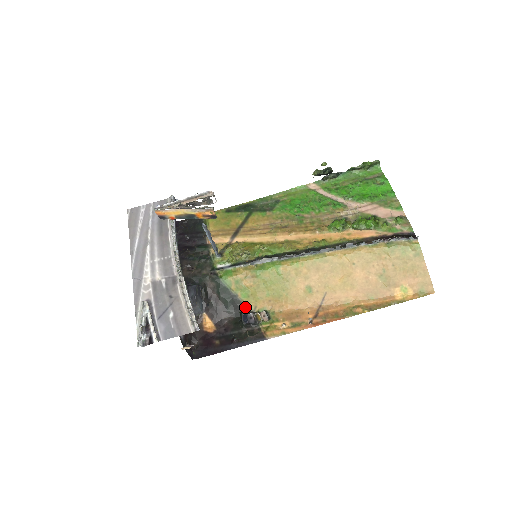
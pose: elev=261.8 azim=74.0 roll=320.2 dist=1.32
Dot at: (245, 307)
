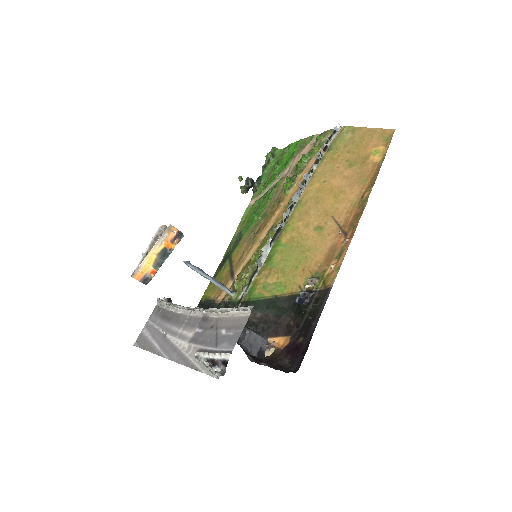
Dot at: (292, 296)
